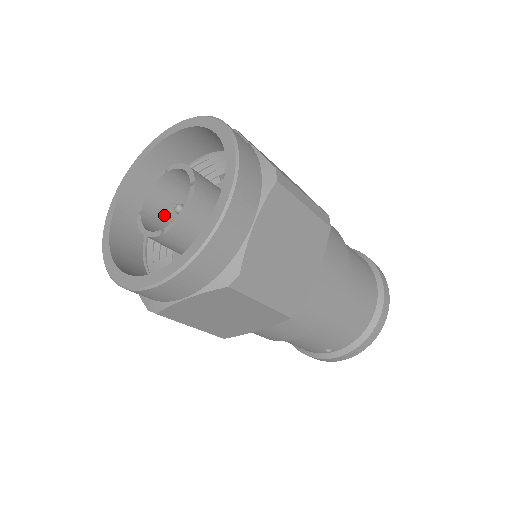
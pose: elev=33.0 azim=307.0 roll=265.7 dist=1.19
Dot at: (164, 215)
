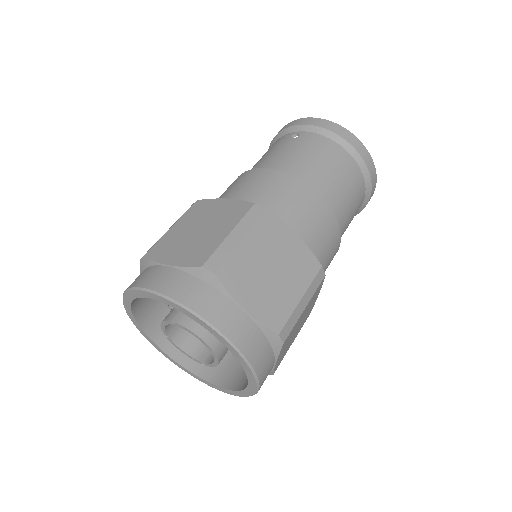
Dot at: occluded
